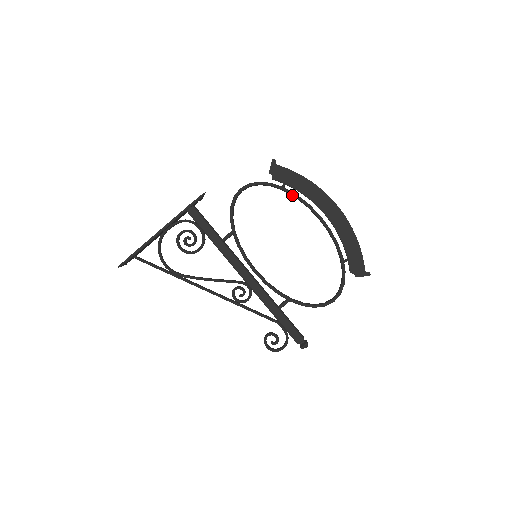
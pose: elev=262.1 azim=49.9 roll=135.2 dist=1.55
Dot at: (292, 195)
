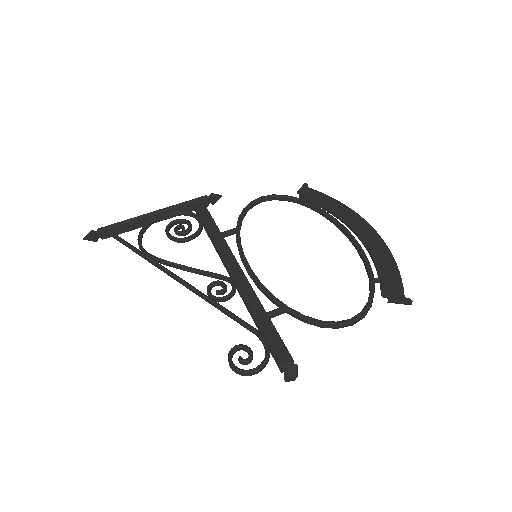
Dot at: (319, 210)
